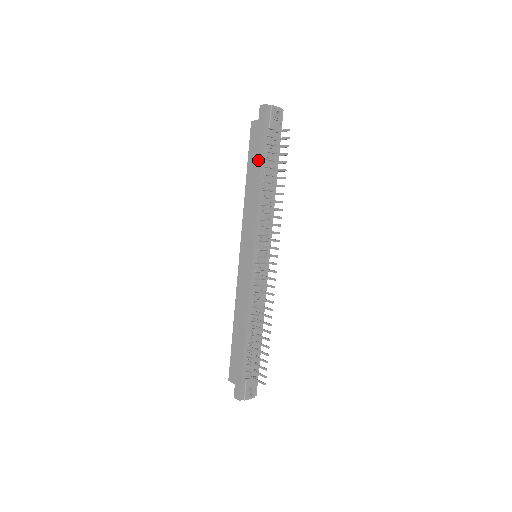
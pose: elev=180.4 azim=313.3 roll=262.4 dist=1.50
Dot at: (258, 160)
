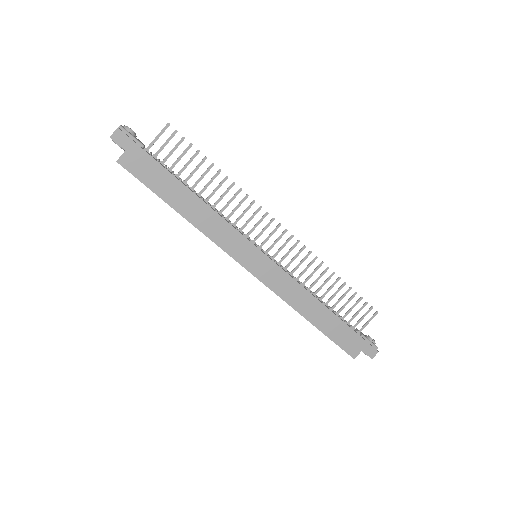
Dot at: (171, 181)
